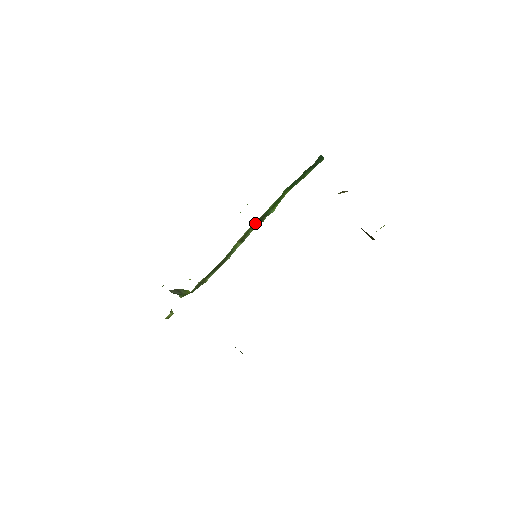
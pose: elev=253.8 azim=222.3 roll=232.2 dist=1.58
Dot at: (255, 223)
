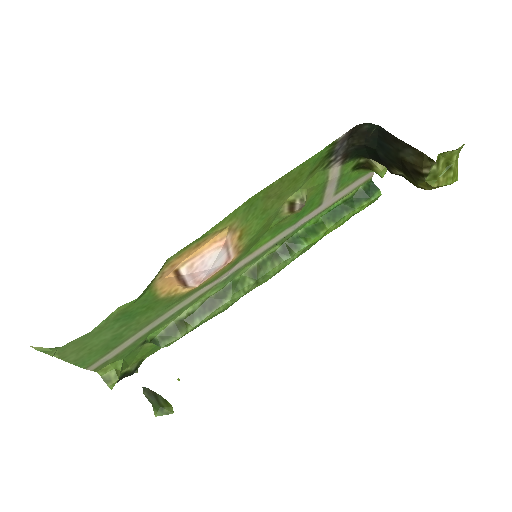
Dot at: (277, 254)
